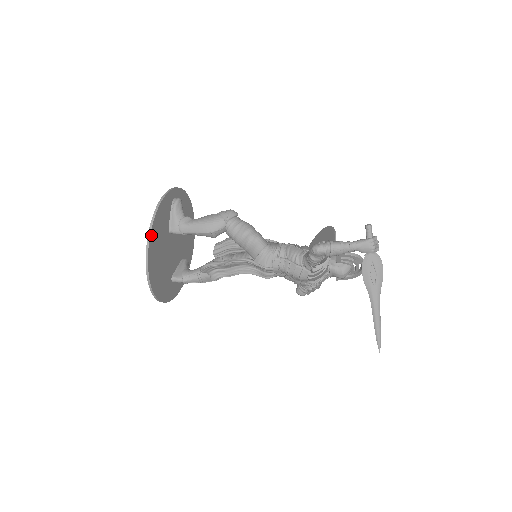
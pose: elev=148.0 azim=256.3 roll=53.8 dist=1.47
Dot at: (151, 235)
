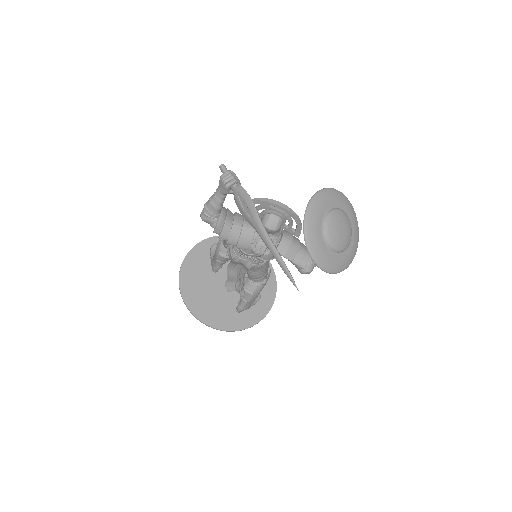
Dot at: (181, 277)
